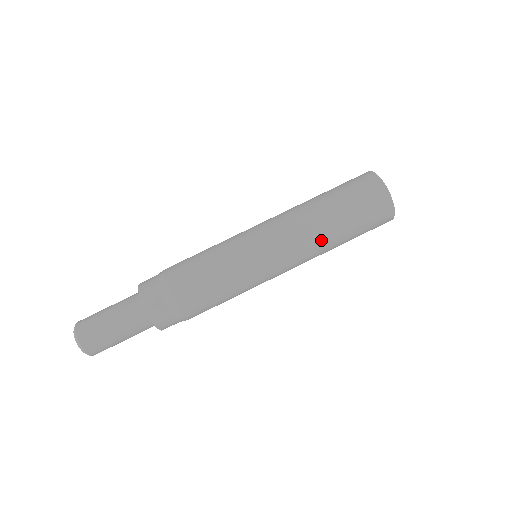
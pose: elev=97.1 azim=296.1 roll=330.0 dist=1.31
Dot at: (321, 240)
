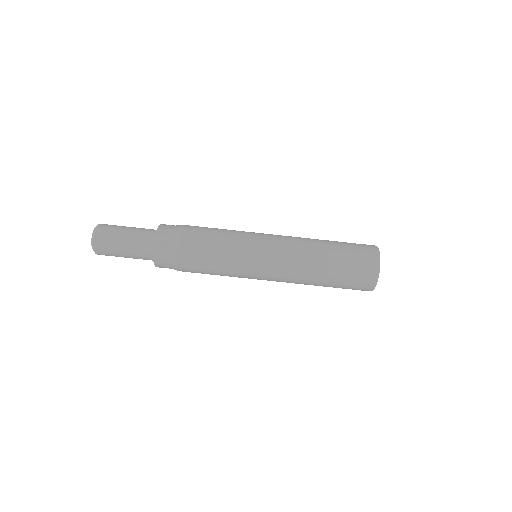
Dot at: (307, 281)
